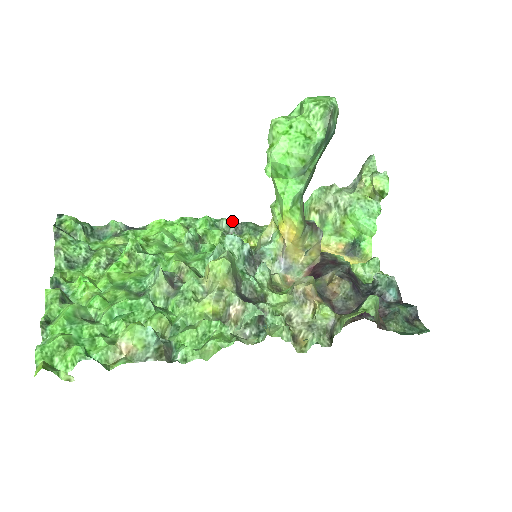
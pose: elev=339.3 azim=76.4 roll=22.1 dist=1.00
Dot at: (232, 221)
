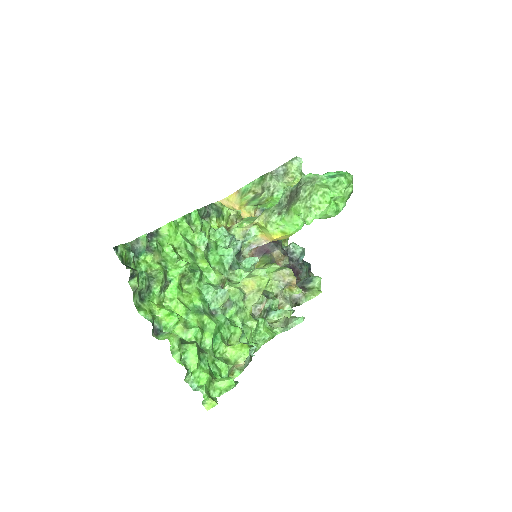
Dot at: (205, 206)
